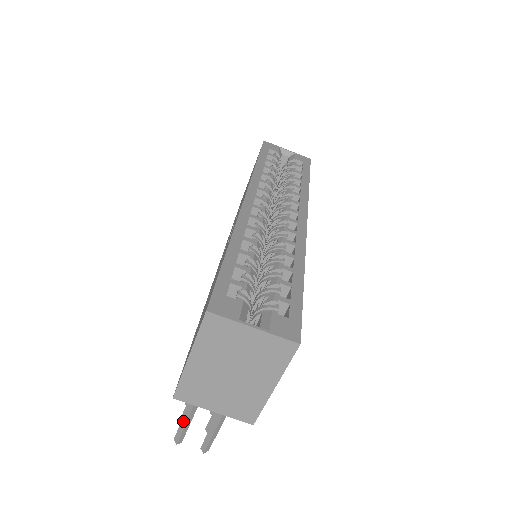
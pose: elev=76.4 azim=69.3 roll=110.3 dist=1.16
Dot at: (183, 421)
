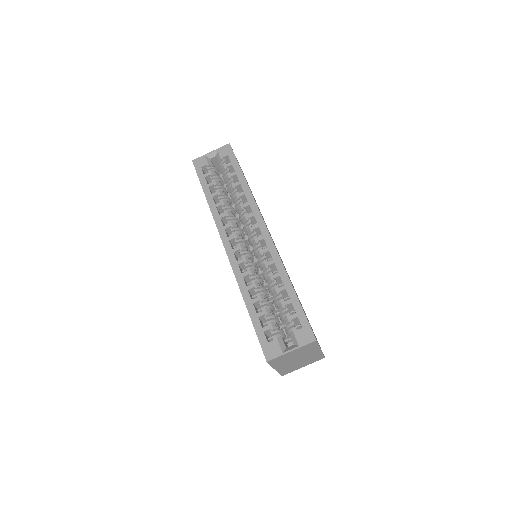
Dot at: occluded
